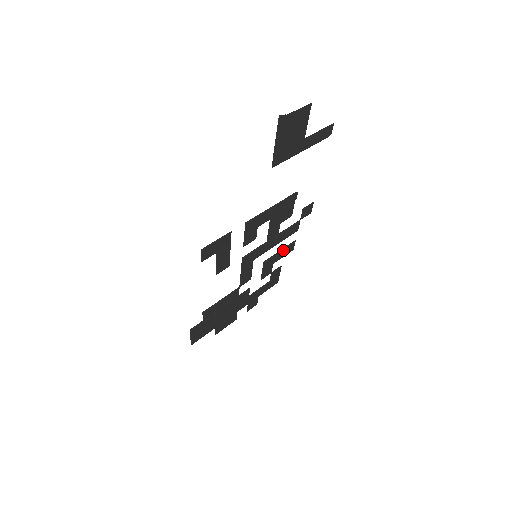
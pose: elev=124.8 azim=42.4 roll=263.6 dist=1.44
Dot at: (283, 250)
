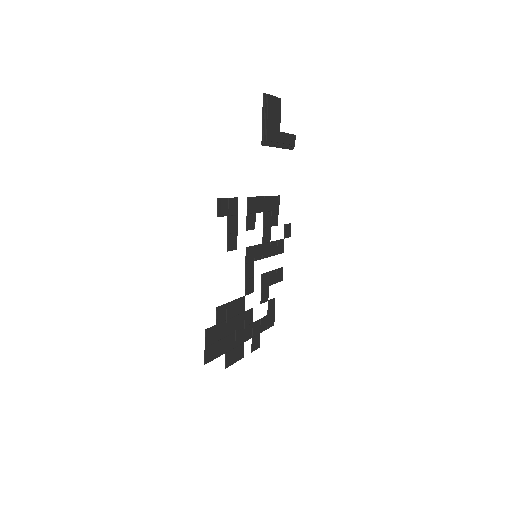
Dot at: (275, 272)
